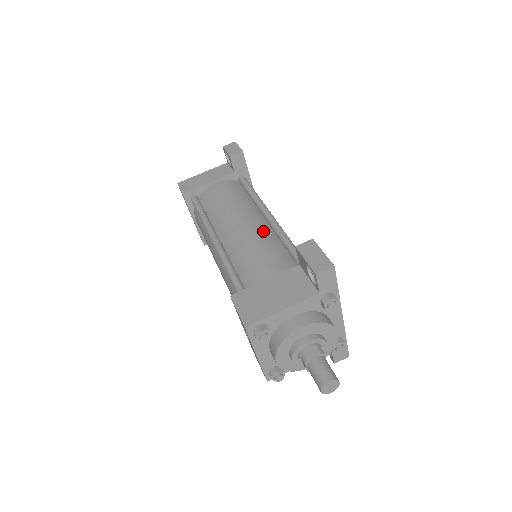
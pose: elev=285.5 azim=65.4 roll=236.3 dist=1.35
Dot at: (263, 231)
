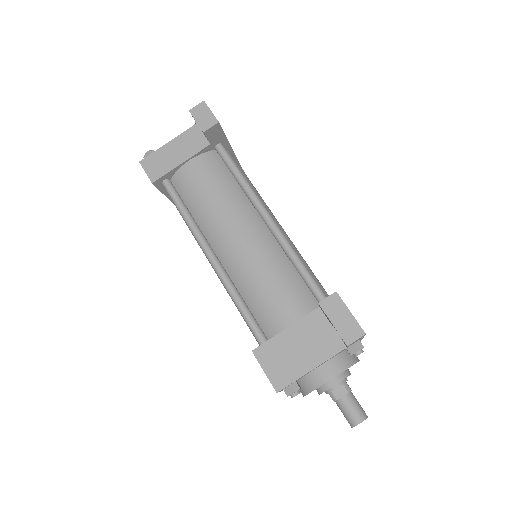
Dot at: (267, 247)
